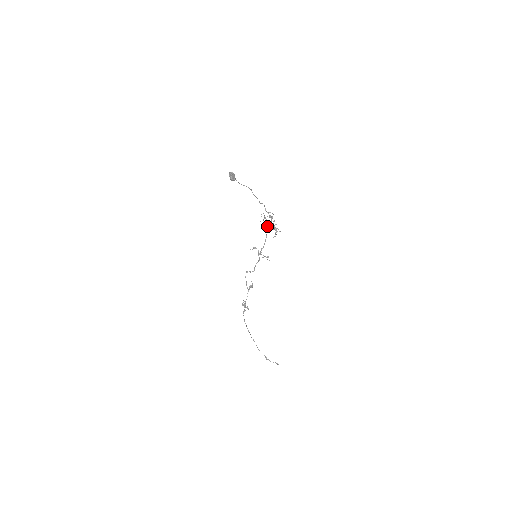
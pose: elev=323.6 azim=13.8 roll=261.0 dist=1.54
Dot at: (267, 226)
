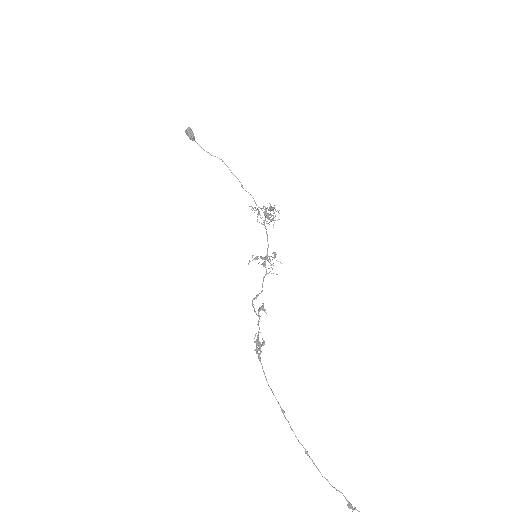
Dot at: (264, 221)
